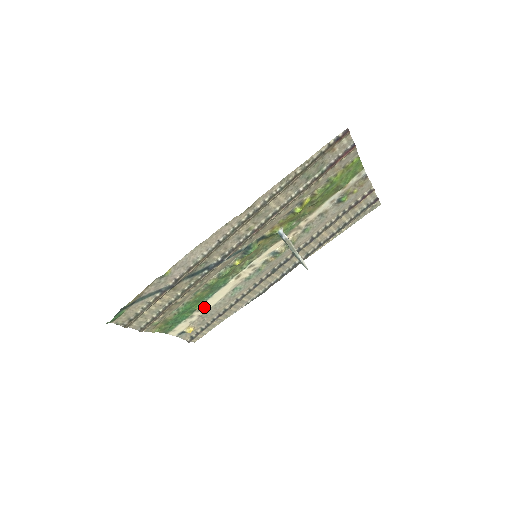
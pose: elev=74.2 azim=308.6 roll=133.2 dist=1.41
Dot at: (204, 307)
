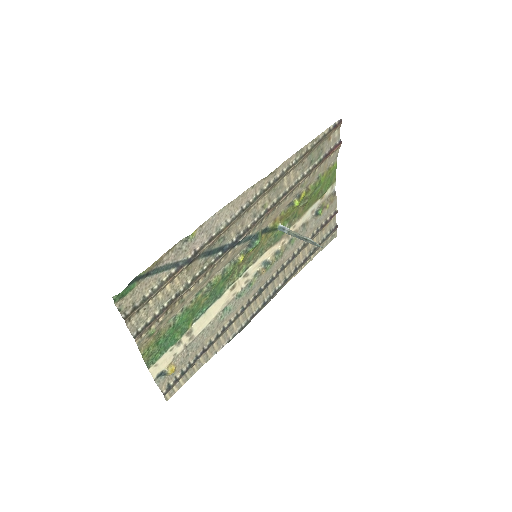
Dot at: (194, 330)
